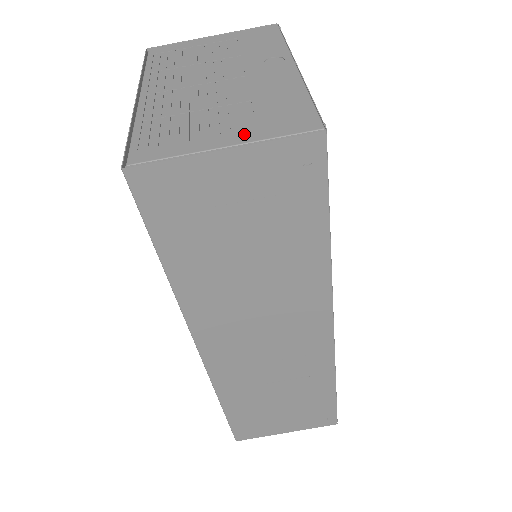
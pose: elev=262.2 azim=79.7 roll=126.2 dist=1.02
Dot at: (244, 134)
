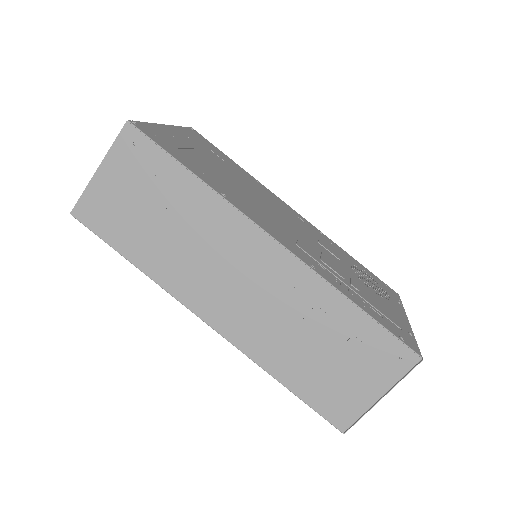
Dot at: occluded
